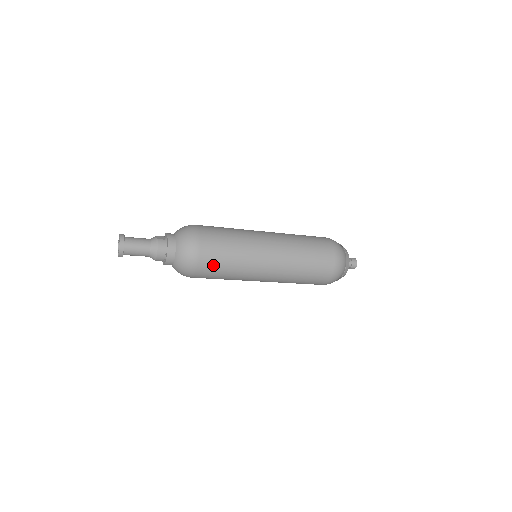
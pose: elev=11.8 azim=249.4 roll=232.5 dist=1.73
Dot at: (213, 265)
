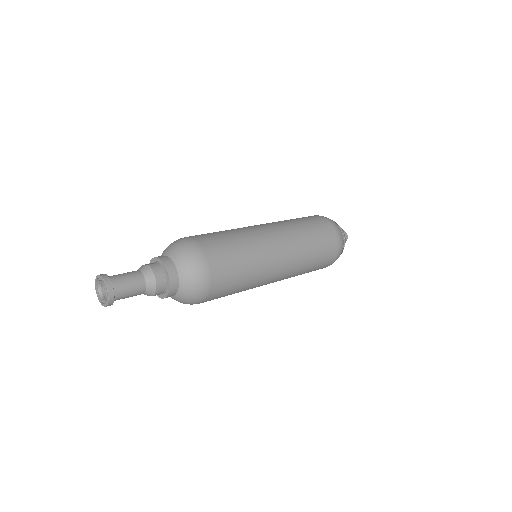
Dot at: (226, 268)
